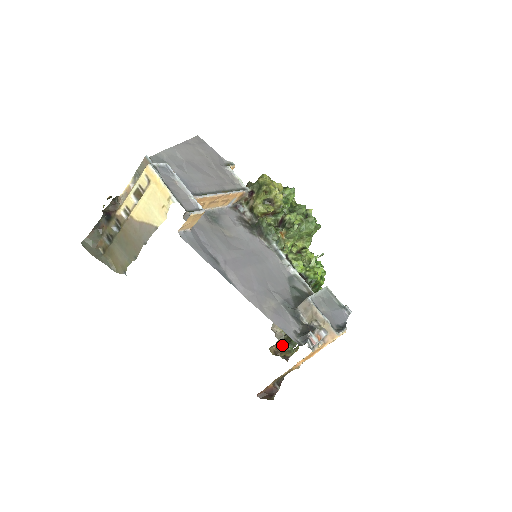
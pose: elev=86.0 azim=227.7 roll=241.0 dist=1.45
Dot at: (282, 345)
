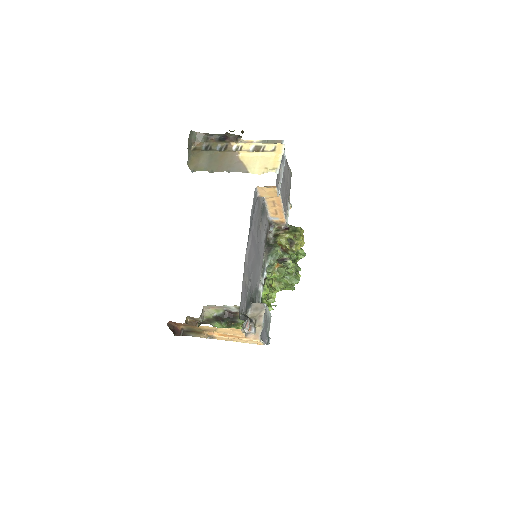
Dot at: (195, 324)
